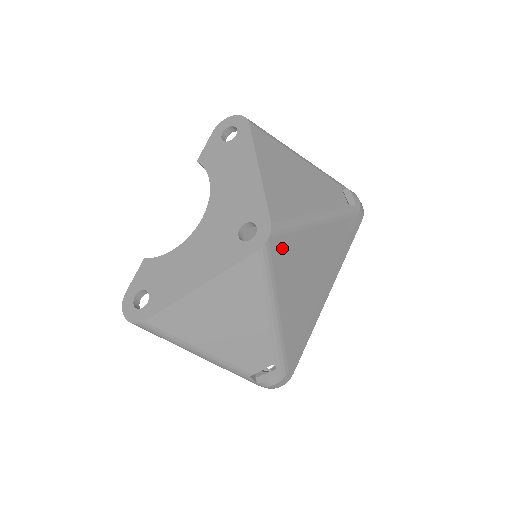
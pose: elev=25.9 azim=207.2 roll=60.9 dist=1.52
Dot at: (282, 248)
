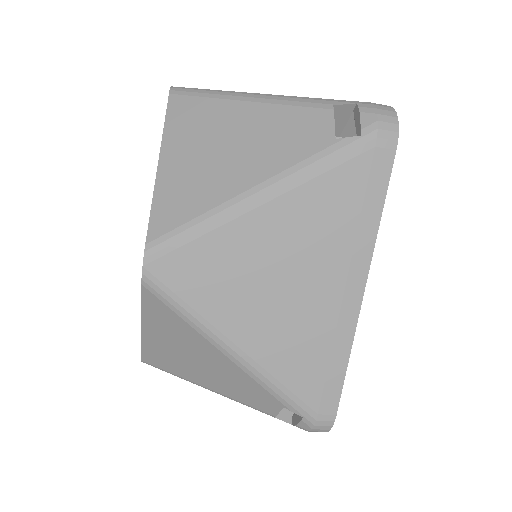
Dot at: (183, 268)
